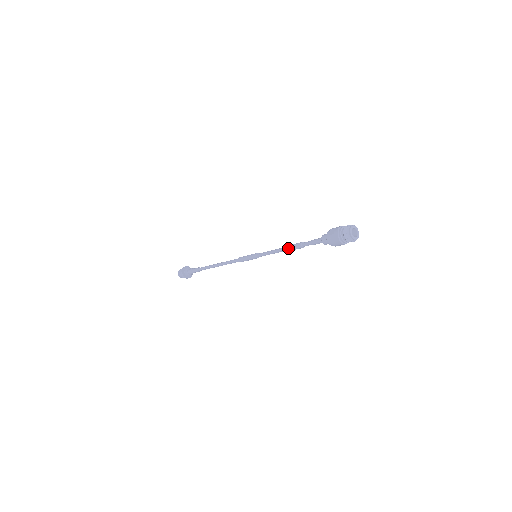
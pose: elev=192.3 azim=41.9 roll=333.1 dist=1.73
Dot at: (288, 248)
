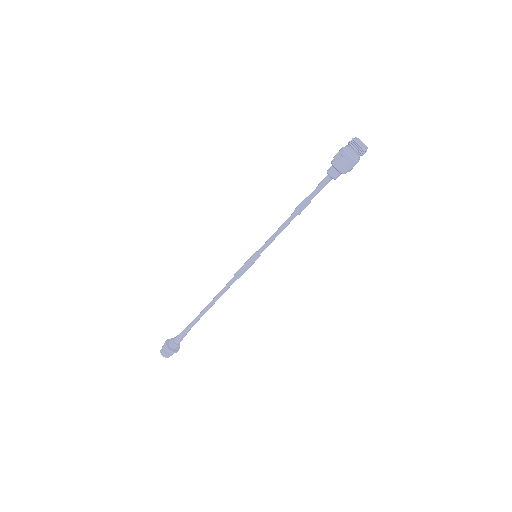
Dot at: (293, 216)
